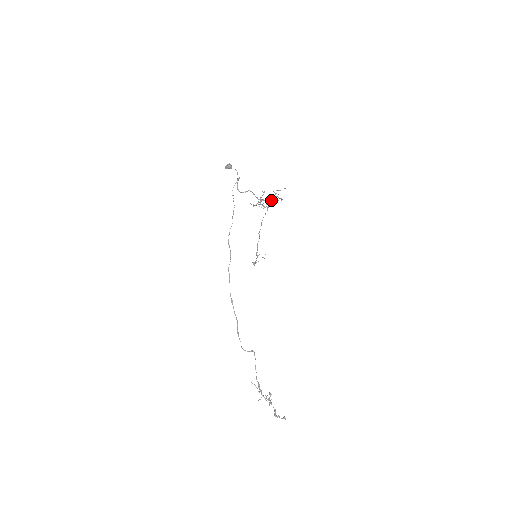
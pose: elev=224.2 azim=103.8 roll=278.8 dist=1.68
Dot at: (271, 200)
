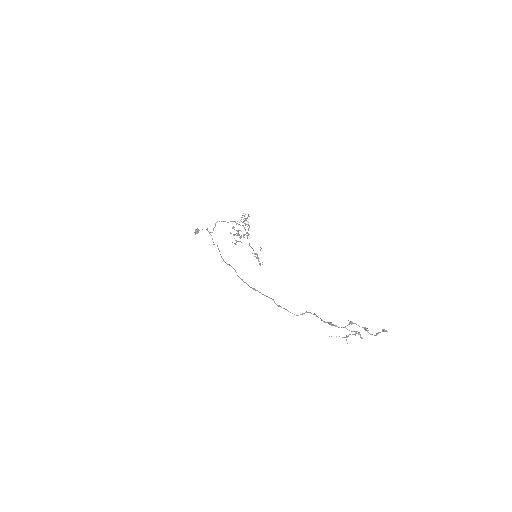
Dot at: occluded
